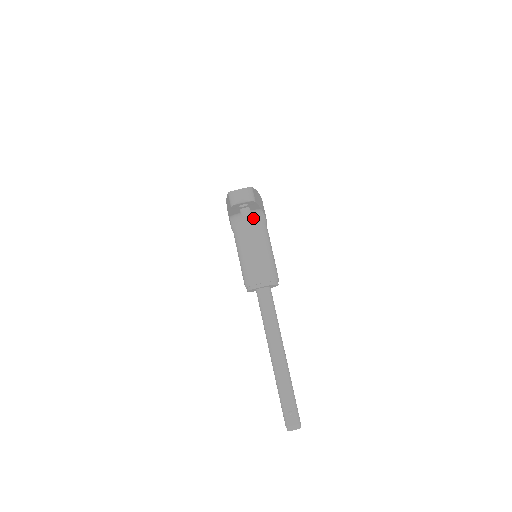
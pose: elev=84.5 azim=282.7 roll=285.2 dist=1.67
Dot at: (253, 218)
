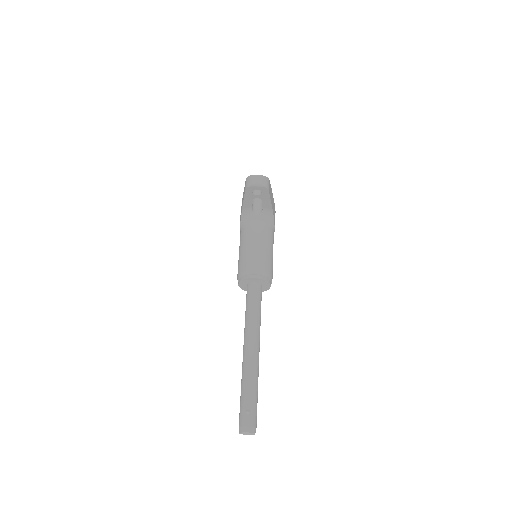
Dot at: (263, 218)
